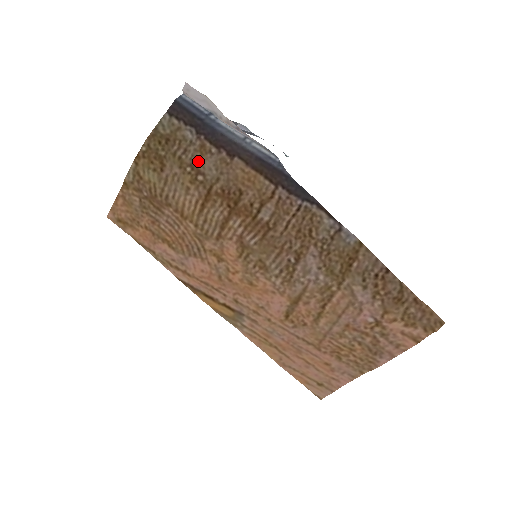
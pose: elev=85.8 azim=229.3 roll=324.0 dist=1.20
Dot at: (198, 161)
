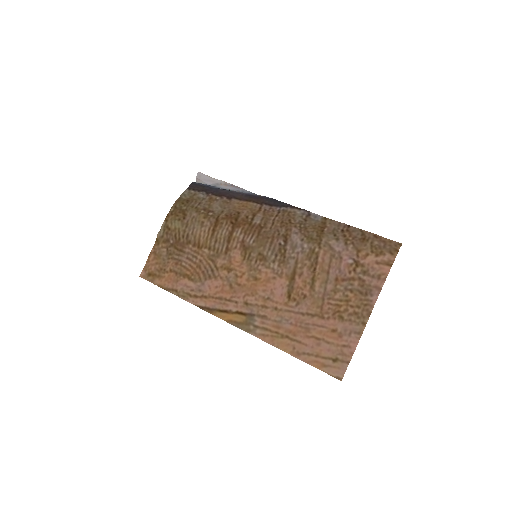
Dot at: (208, 206)
